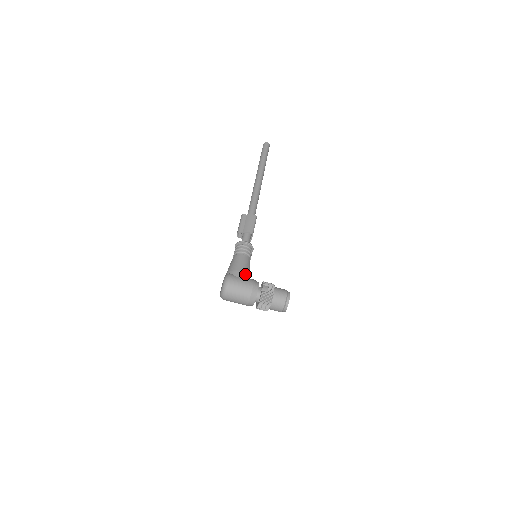
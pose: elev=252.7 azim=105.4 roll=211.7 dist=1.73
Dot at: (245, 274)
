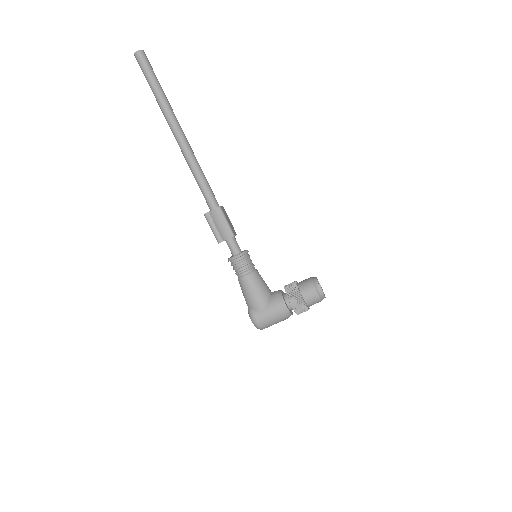
Dot at: (264, 300)
